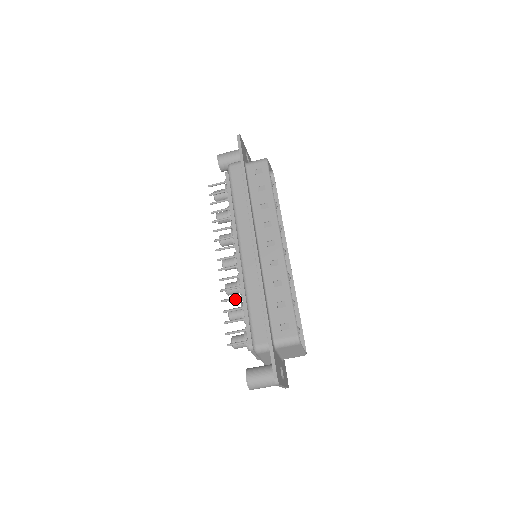
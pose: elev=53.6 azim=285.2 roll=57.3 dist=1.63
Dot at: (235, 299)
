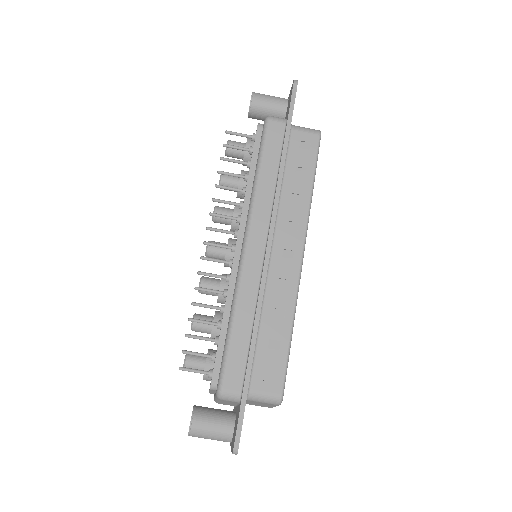
Dot at: (211, 308)
